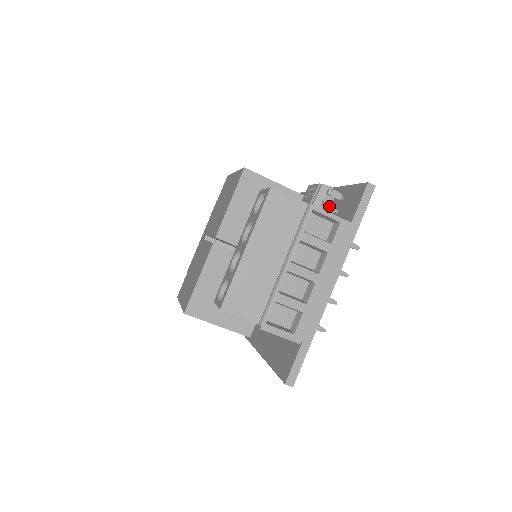
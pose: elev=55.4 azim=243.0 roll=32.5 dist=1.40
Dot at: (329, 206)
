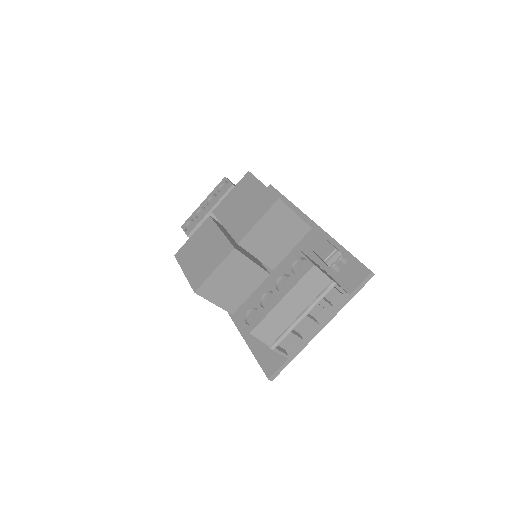
Dot at: (336, 267)
